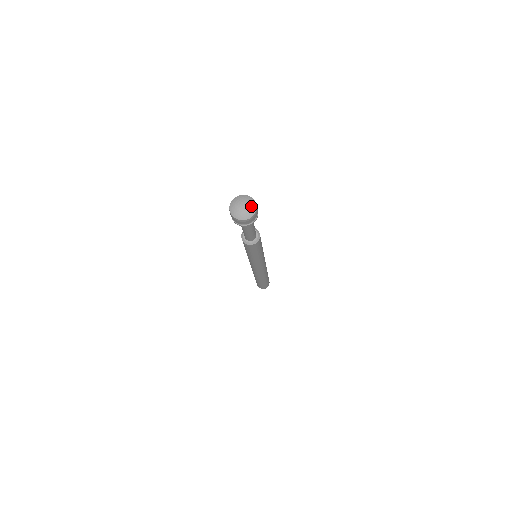
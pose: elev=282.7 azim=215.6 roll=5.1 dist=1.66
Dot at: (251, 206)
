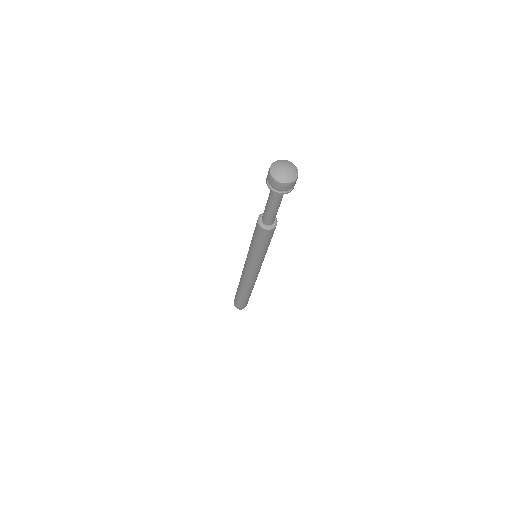
Dot at: (290, 165)
